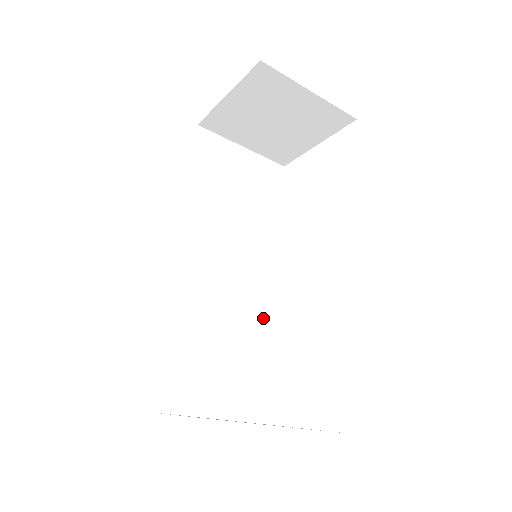
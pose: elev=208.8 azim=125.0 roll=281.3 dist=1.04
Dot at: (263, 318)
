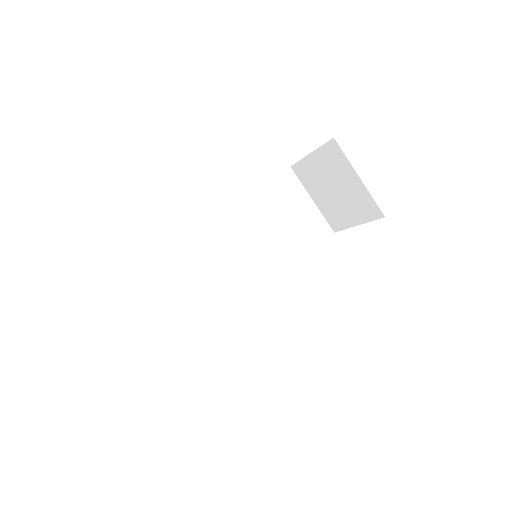
Dot at: (237, 305)
